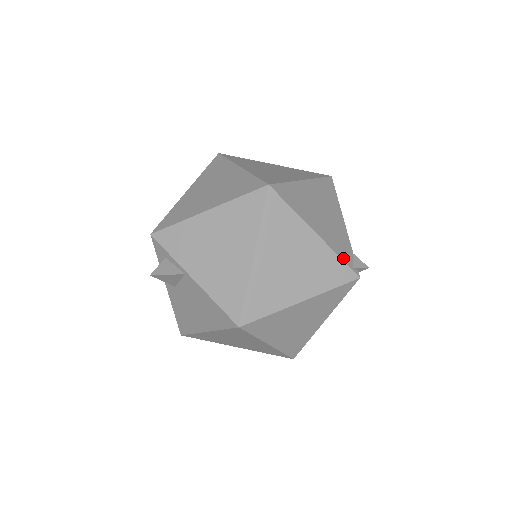
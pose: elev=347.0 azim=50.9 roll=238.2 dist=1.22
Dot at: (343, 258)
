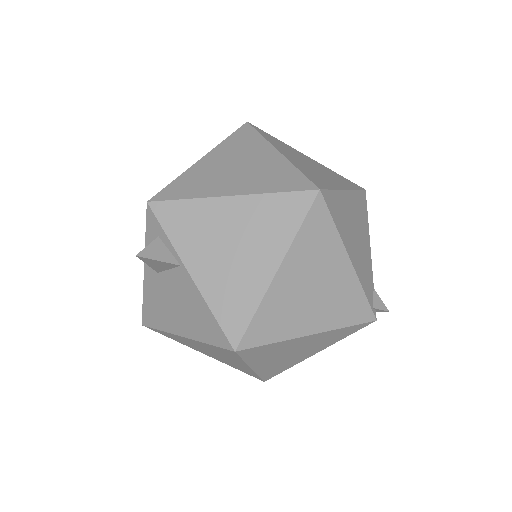
Dot at: (367, 294)
